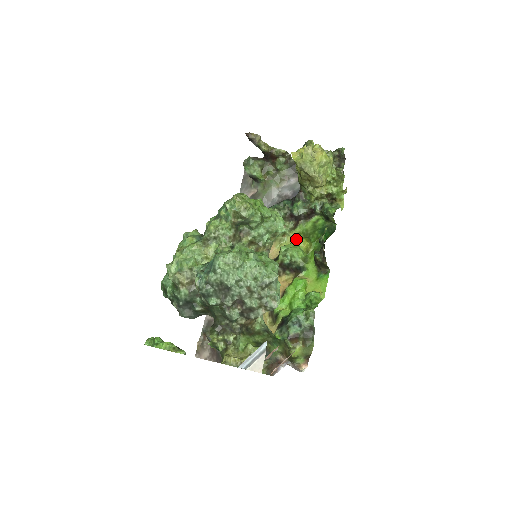
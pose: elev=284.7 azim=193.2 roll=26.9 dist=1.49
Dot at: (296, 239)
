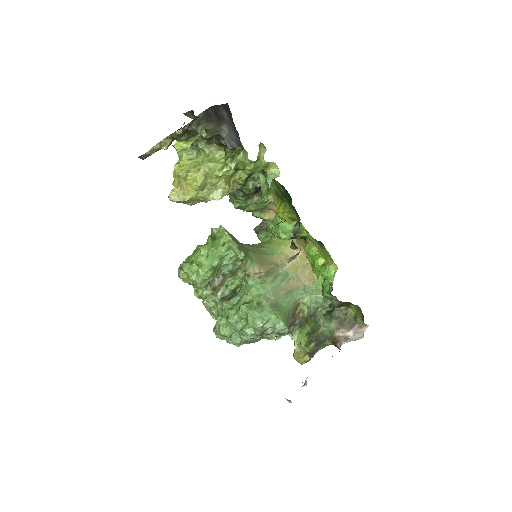
Dot at: (278, 201)
